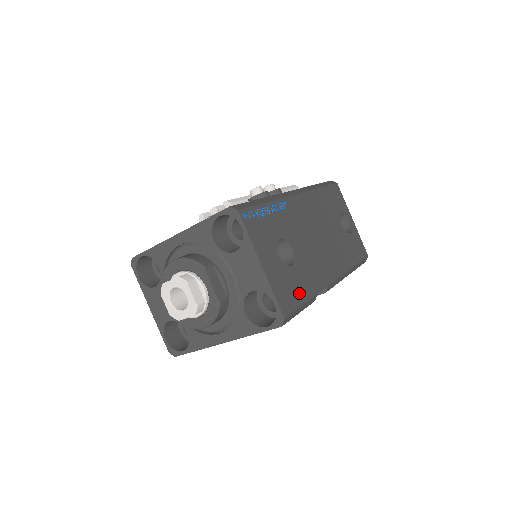
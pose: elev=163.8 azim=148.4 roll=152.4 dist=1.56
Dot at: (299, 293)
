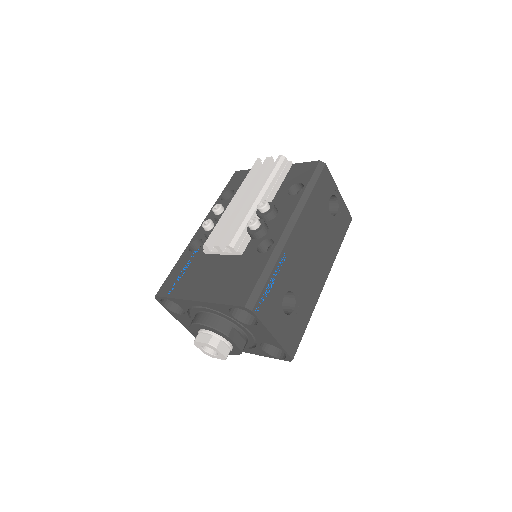
Dot at: (301, 327)
